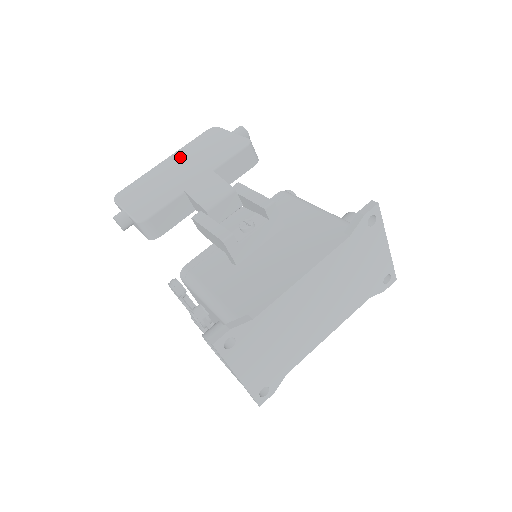
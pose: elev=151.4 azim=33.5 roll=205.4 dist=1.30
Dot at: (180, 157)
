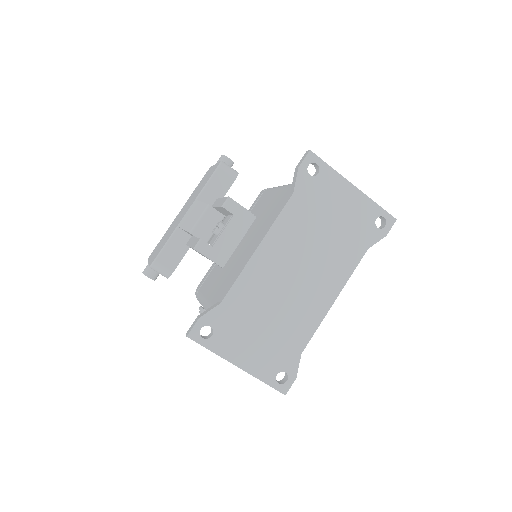
Dot at: (186, 204)
